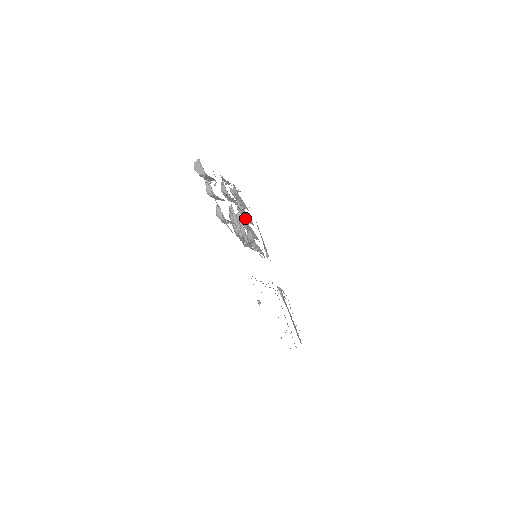
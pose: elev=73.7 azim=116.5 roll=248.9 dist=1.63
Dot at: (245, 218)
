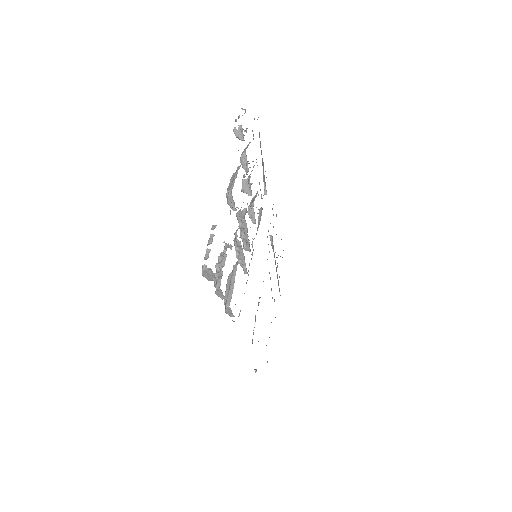
Dot at: (250, 188)
